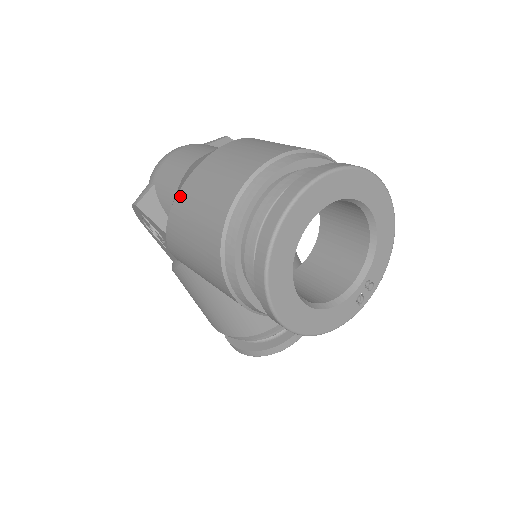
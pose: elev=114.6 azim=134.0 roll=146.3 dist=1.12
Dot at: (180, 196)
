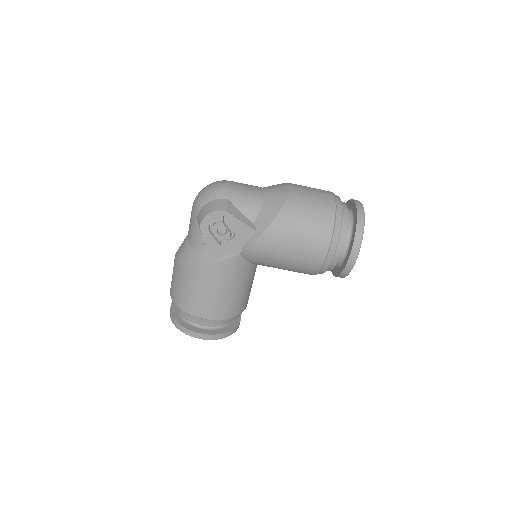
Dot at: (288, 205)
